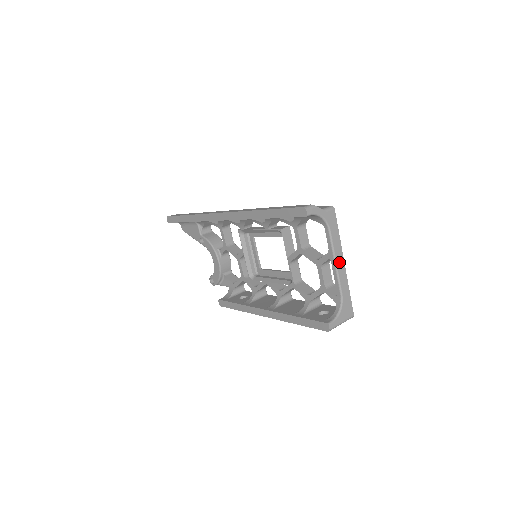
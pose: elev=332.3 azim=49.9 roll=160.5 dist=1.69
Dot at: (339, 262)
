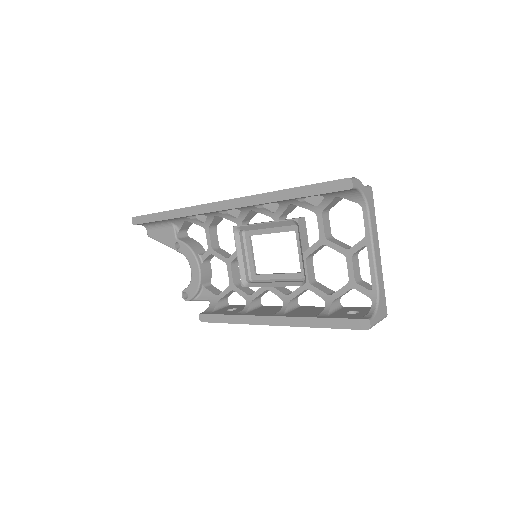
Dot at: (376, 250)
